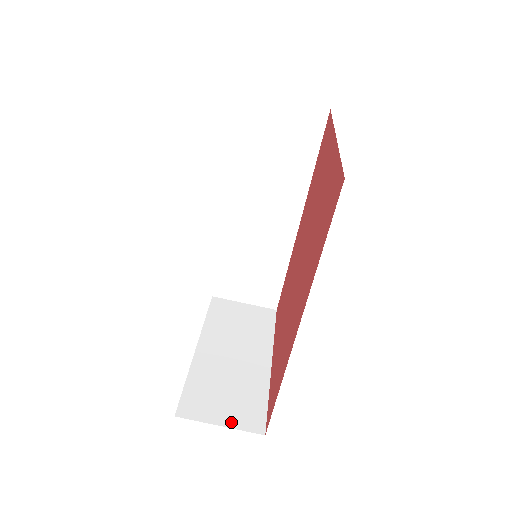
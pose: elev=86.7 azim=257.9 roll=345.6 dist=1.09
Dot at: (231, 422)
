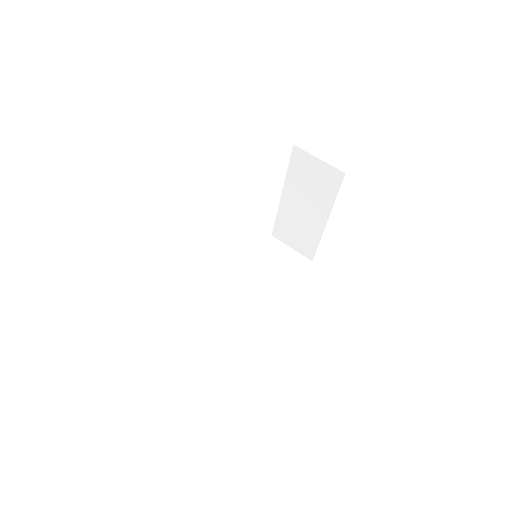
Dot at: occluded
